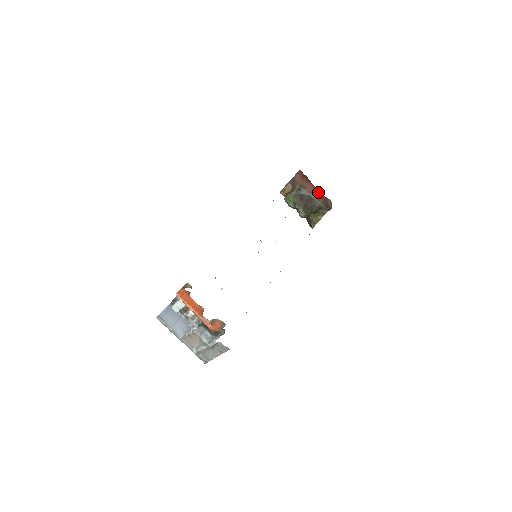
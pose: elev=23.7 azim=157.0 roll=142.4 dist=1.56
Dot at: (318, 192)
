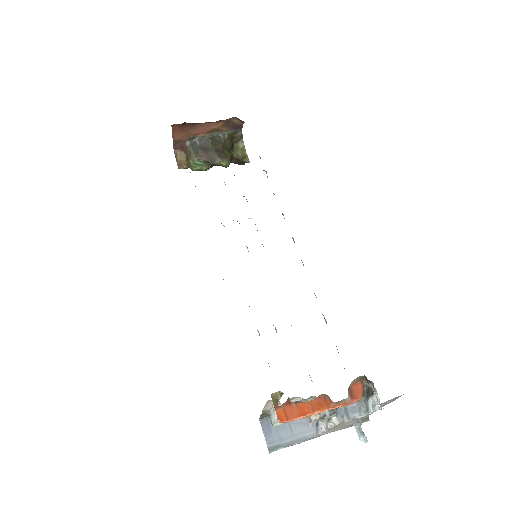
Dot at: (213, 124)
